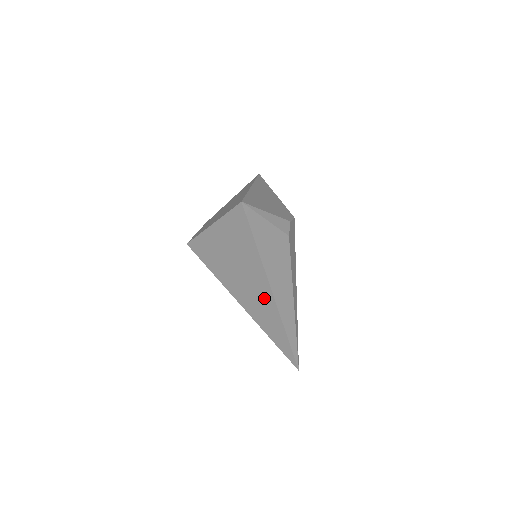
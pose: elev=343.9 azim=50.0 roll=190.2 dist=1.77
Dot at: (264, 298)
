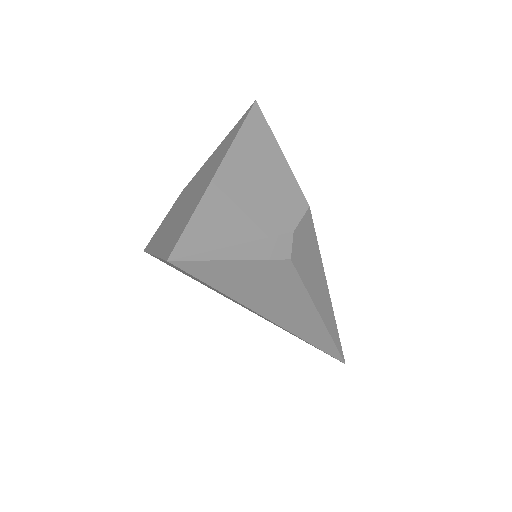
Dot at: occluded
